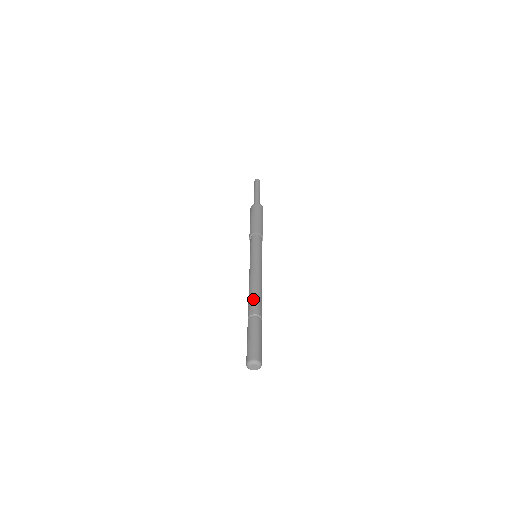
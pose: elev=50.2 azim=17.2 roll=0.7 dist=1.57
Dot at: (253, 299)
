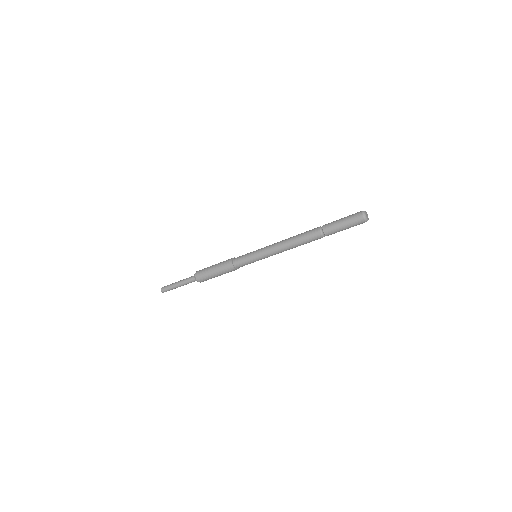
Dot at: occluded
